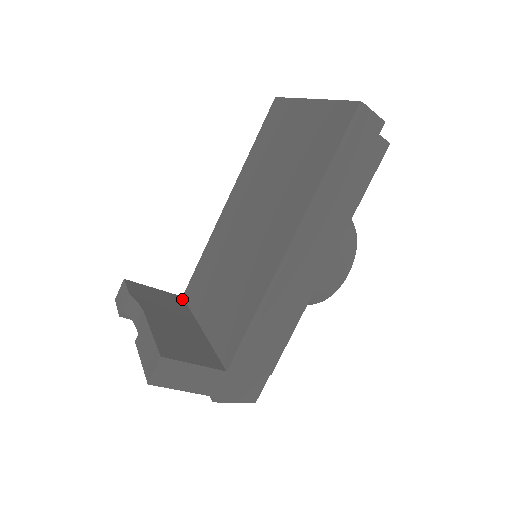
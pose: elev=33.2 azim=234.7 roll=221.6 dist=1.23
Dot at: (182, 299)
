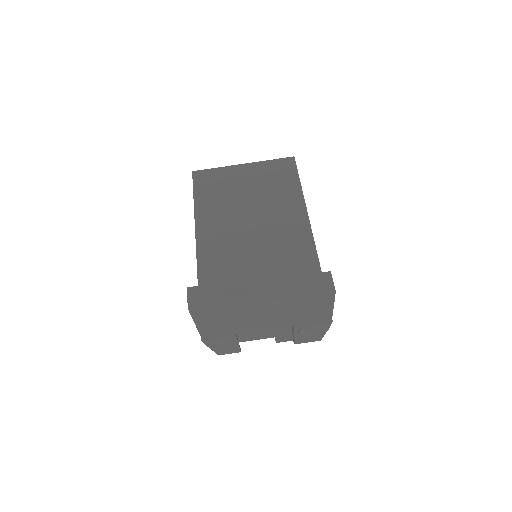
Dot at: occluded
